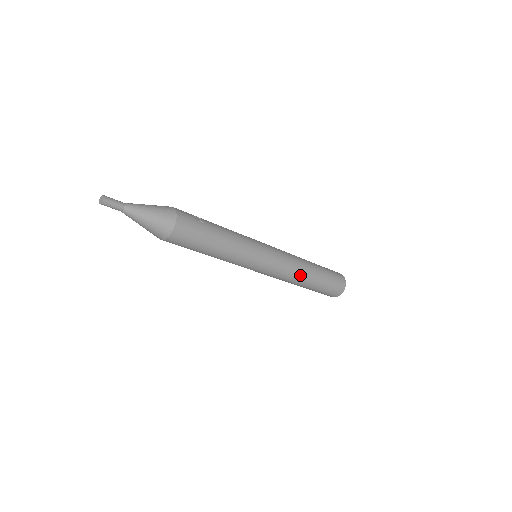
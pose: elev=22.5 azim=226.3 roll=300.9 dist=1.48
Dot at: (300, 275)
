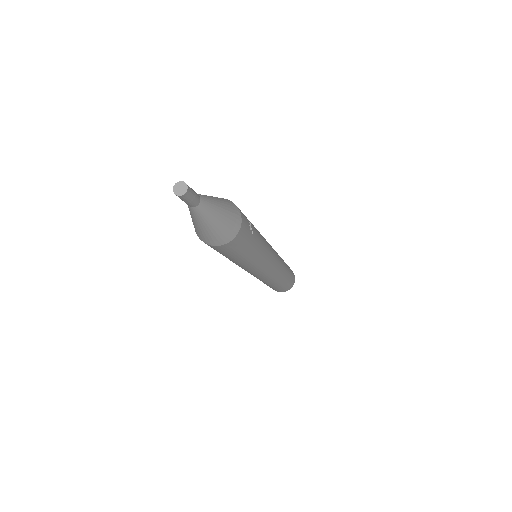
Dot at: (275, 280)
